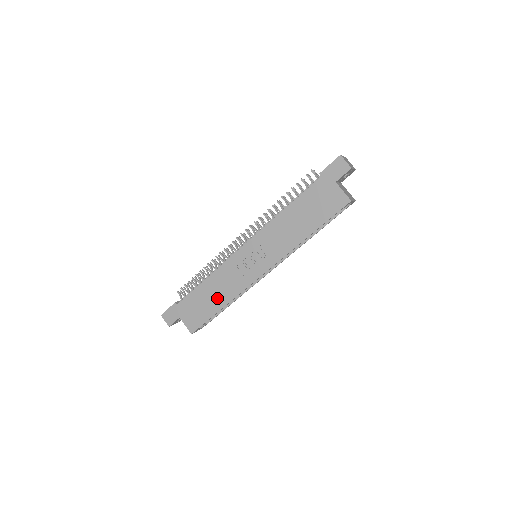
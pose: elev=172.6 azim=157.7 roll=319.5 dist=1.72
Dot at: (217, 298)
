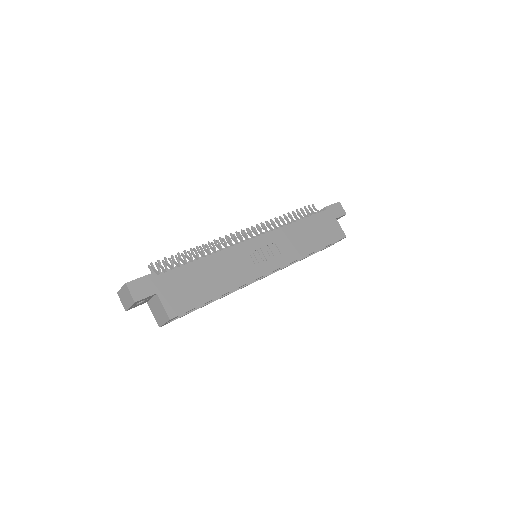
Dot at: (217, 282)
